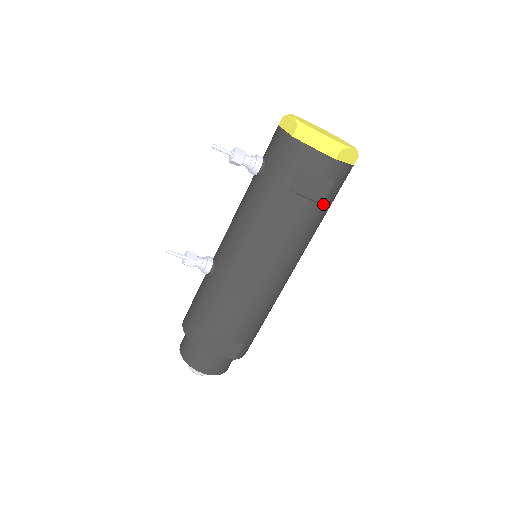
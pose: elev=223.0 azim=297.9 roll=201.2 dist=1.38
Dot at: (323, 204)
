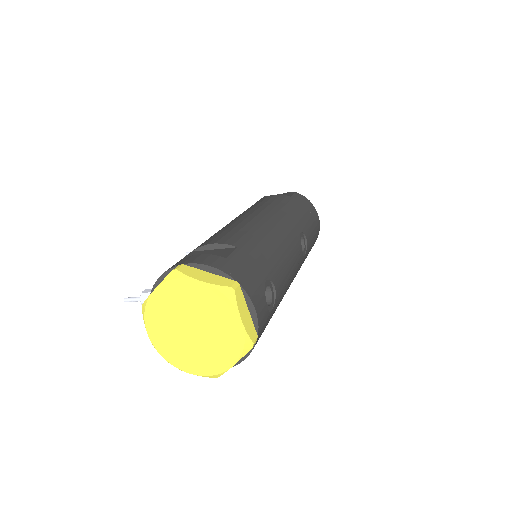
Dot at: occluded
